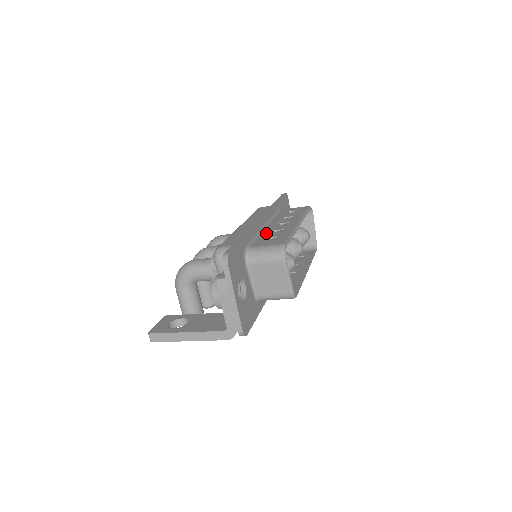
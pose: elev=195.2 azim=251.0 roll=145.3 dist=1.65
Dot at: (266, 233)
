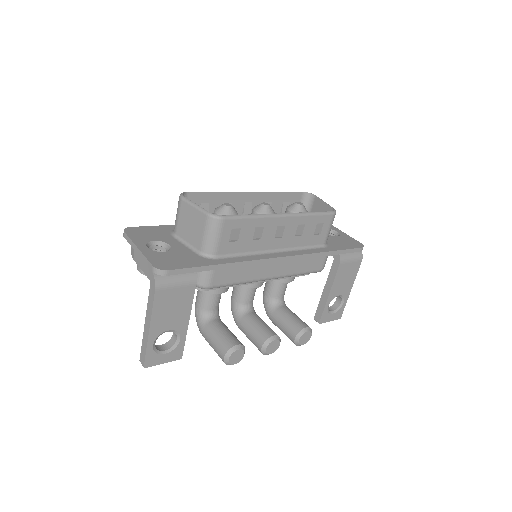
Dot at: occluded
